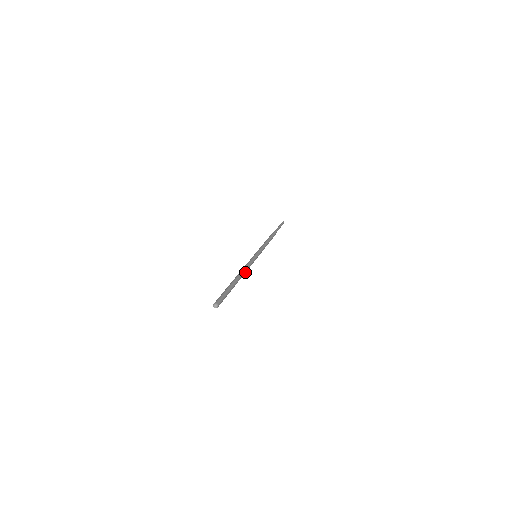
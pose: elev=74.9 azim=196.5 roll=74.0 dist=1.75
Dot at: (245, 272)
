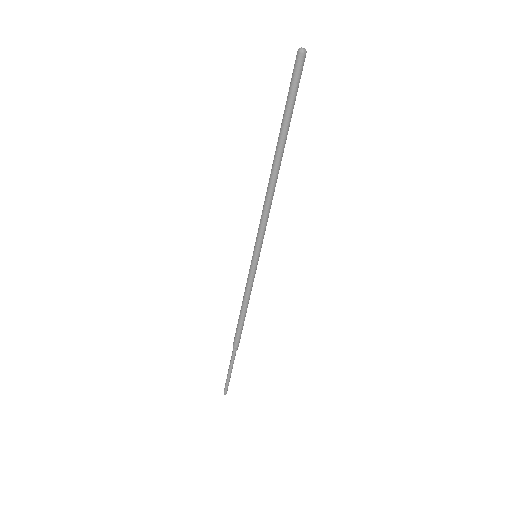
Dot at: (272, 192)
